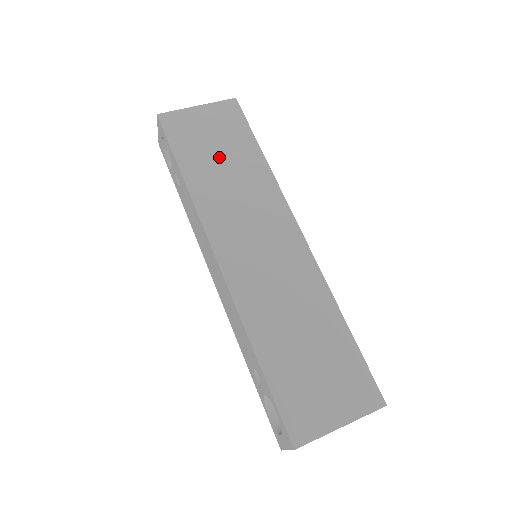
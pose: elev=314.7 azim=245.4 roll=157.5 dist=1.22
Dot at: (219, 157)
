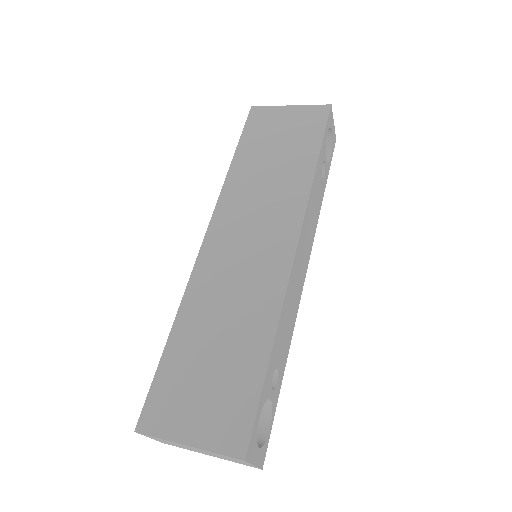
Dot at: (274, 153)
